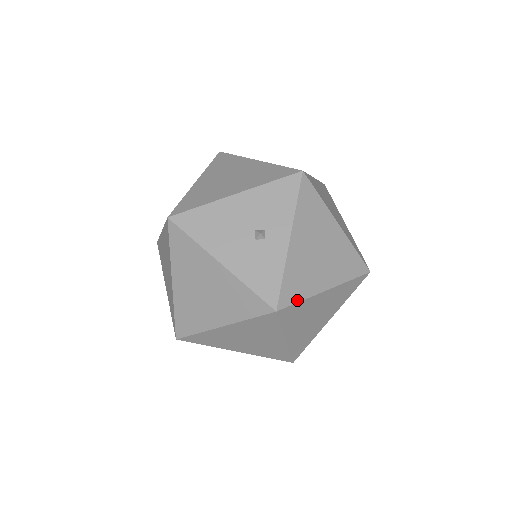
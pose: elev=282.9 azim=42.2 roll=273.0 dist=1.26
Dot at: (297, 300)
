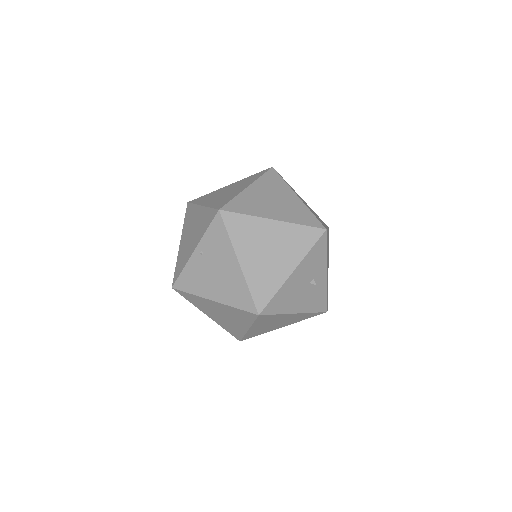
Dot at: occluded
